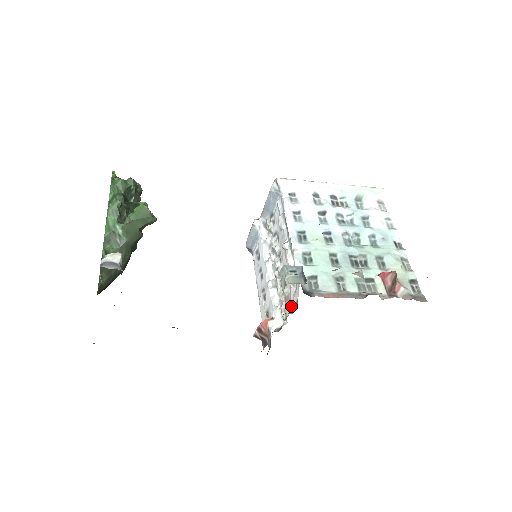
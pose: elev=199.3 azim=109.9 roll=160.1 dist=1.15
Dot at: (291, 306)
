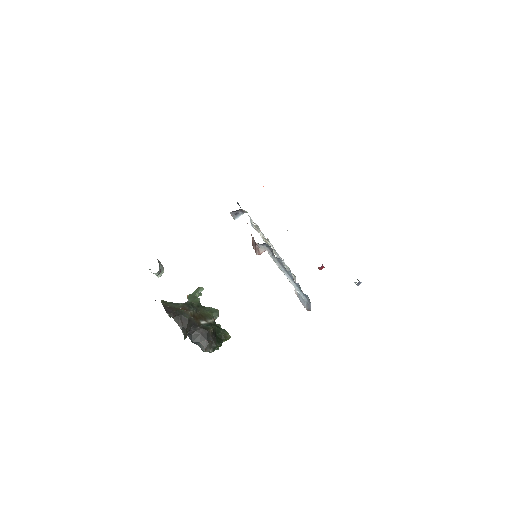
Dot at: occluded
